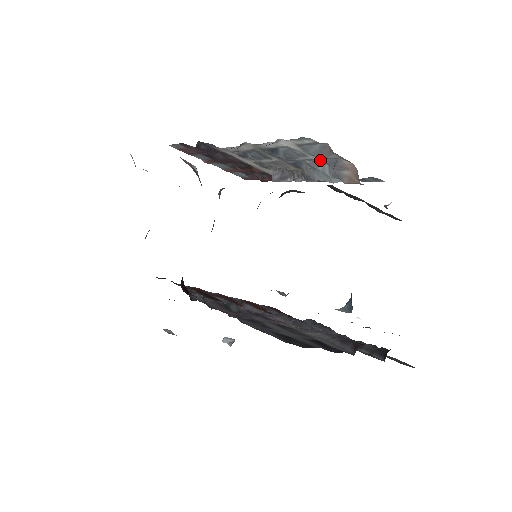
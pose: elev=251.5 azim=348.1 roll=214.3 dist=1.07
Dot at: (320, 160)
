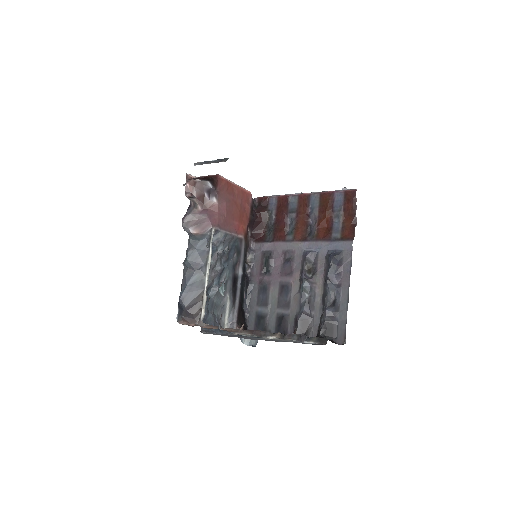
Dot at: occluded
